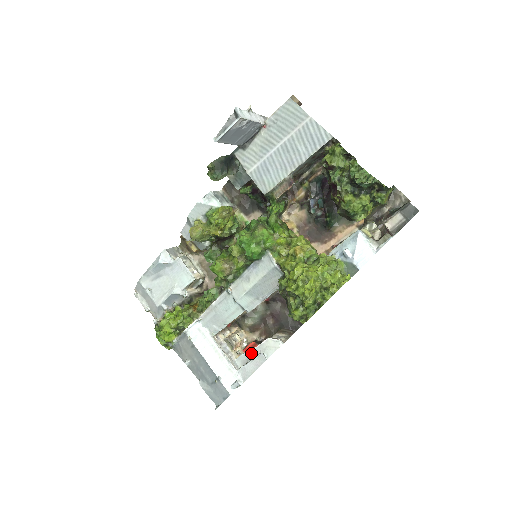
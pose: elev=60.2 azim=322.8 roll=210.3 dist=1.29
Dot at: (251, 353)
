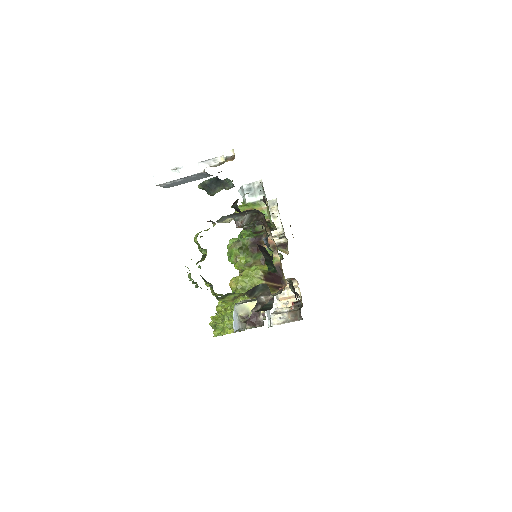
Dot at: occluded
